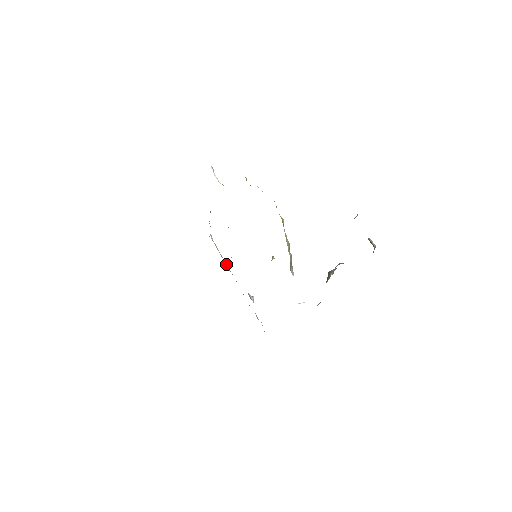
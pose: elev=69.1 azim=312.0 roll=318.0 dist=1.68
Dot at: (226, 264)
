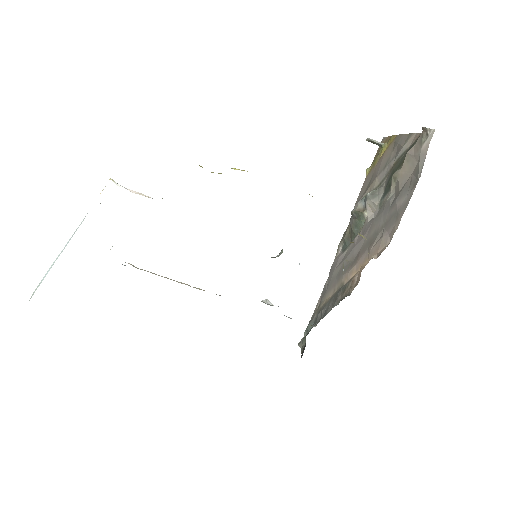
Dot at: occluded
